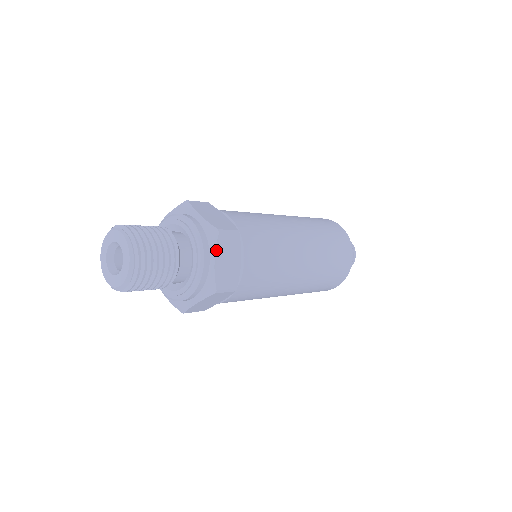
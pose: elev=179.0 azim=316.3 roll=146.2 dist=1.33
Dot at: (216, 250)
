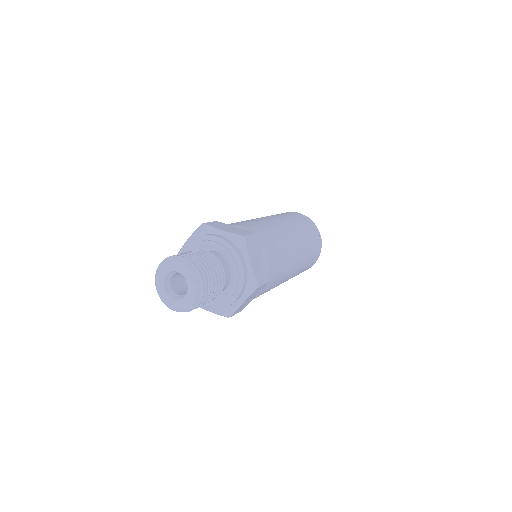
Dot at: (248, 253)
